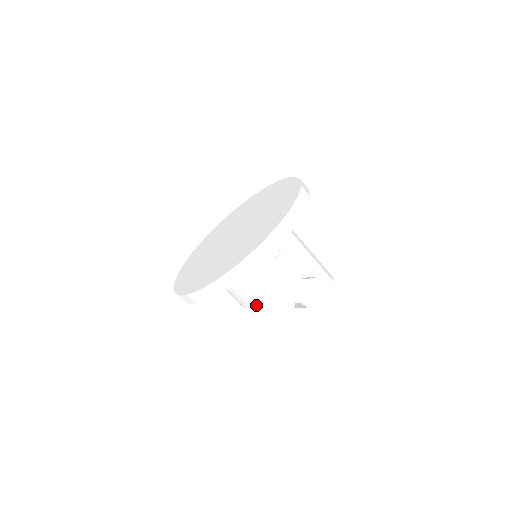
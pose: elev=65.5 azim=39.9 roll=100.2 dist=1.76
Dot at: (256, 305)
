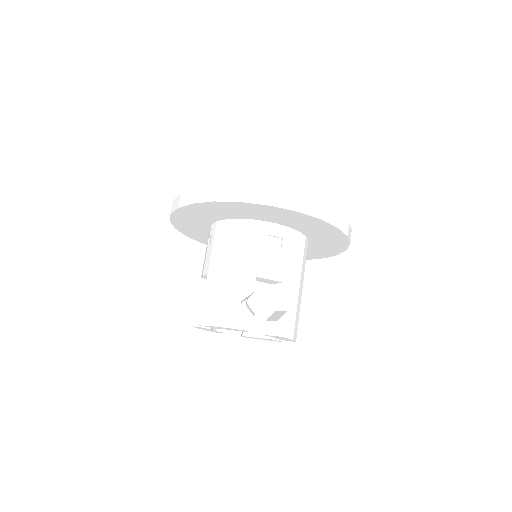
Dot at: (214, 271)
